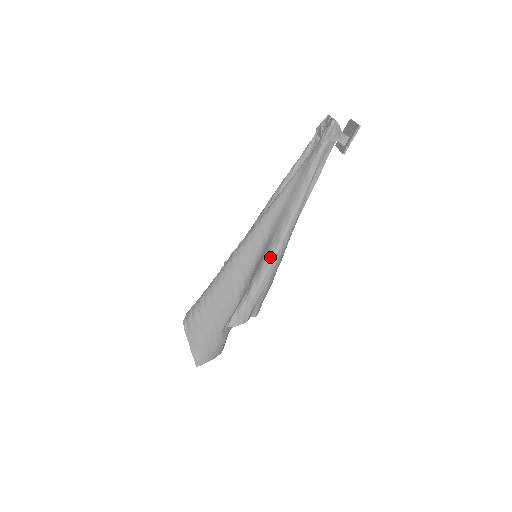
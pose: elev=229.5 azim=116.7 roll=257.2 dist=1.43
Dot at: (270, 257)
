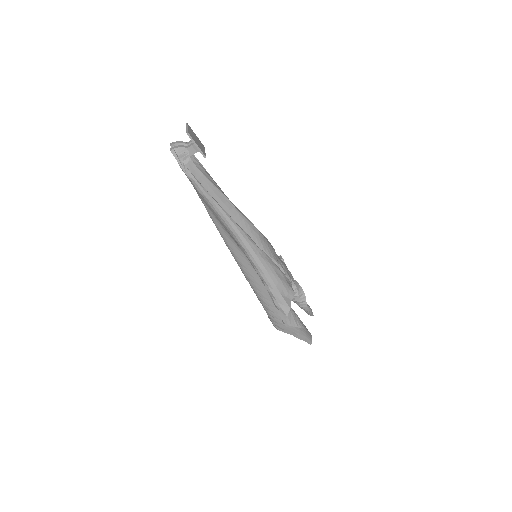
Dot at: (252, 262)
